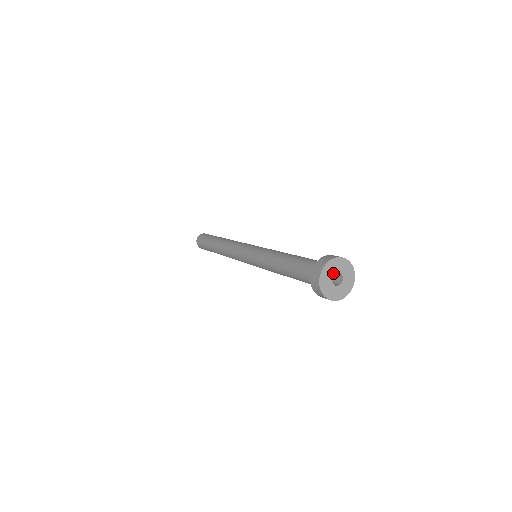
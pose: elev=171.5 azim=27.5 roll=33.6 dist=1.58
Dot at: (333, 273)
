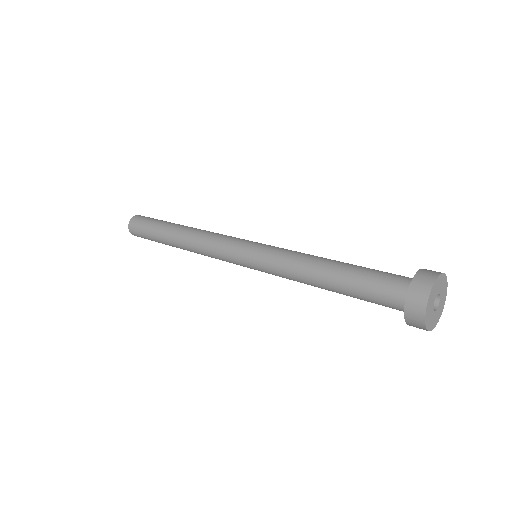
Dot at: (434, 299)
